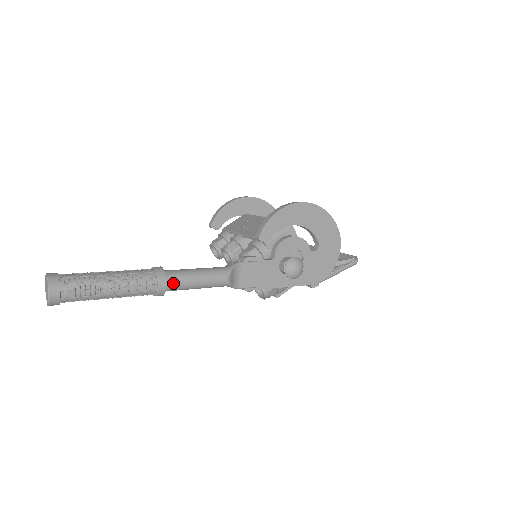
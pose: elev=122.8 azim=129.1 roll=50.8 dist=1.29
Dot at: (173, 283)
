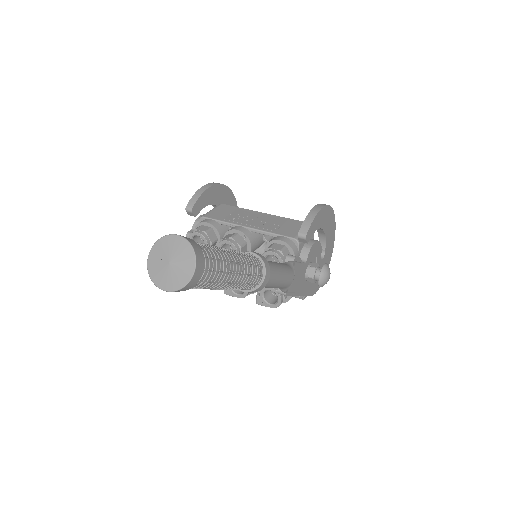
Dot at: occluded
